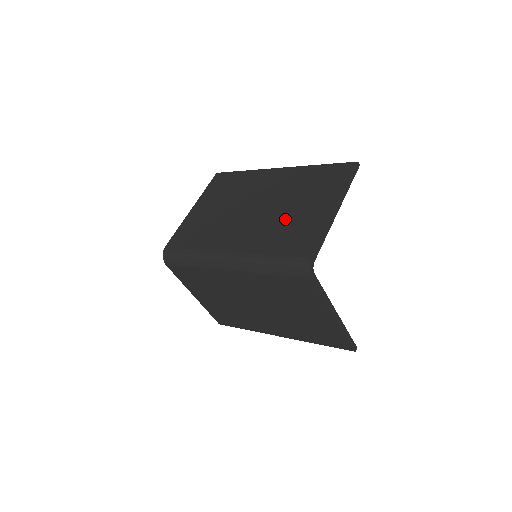
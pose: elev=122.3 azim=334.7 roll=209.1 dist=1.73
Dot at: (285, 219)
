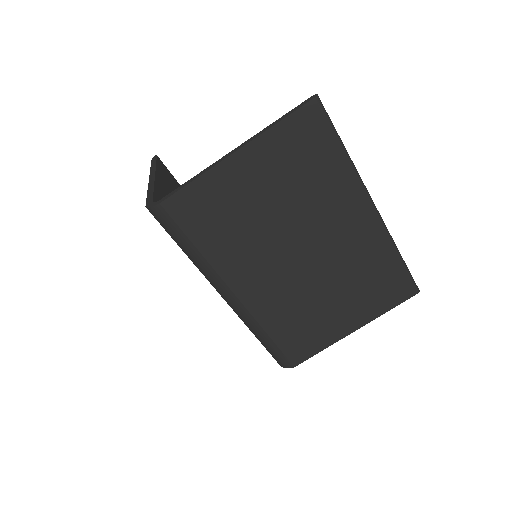
Dot at: (313, 305)
